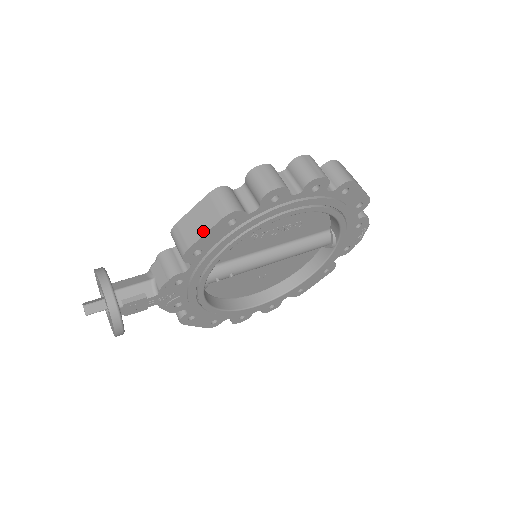
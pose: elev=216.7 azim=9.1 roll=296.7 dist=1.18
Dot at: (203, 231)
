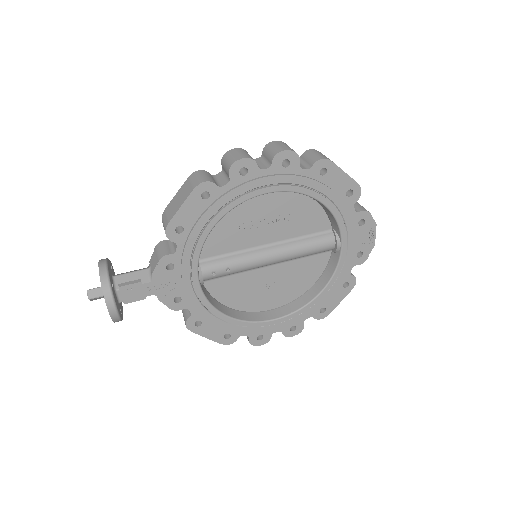
Dot at: (180, 205)
